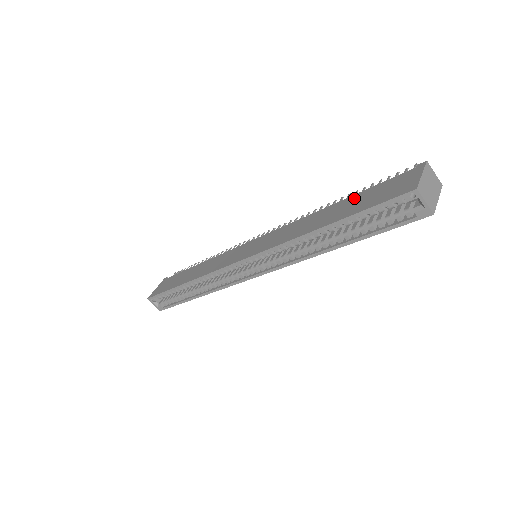
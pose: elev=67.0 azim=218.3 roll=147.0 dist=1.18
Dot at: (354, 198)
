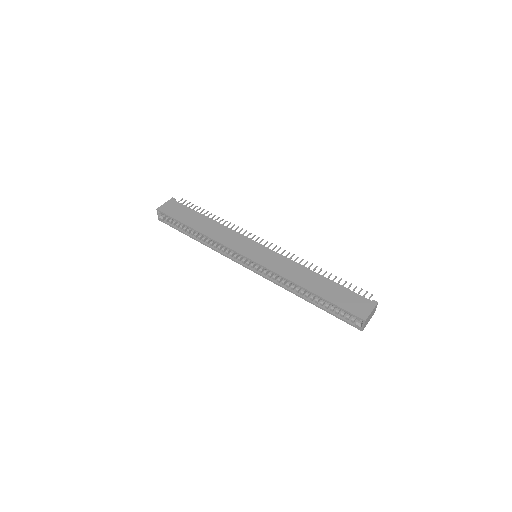
Dot at: (334, 286)
